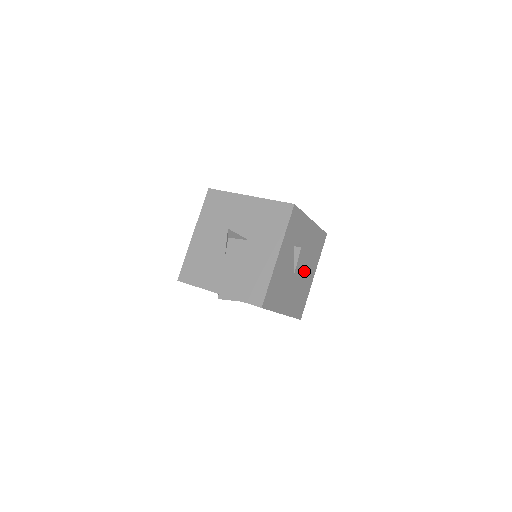
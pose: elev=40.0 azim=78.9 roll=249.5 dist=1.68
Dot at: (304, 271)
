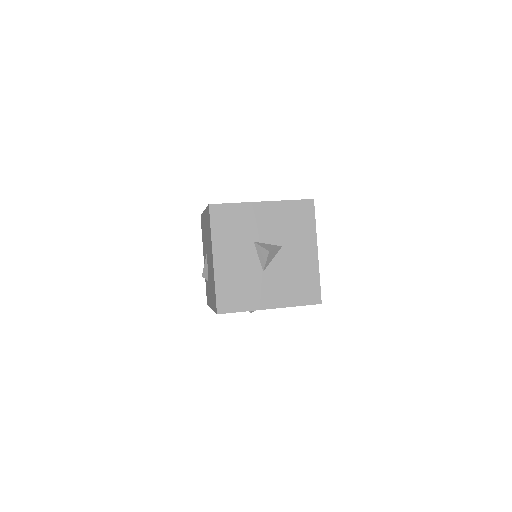
Dot at: occluded
